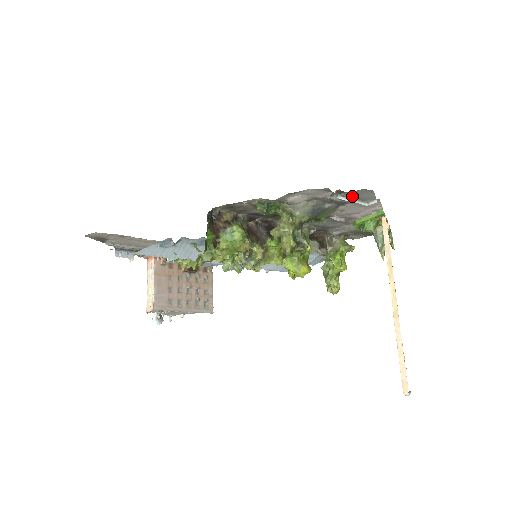
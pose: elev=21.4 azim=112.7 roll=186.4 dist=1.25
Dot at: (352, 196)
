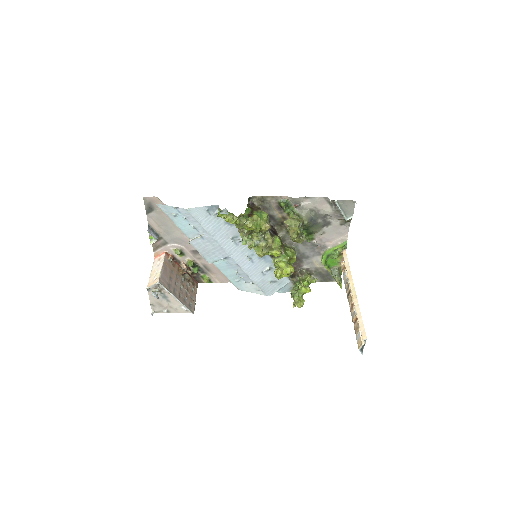
Dot at: (342, 207)
